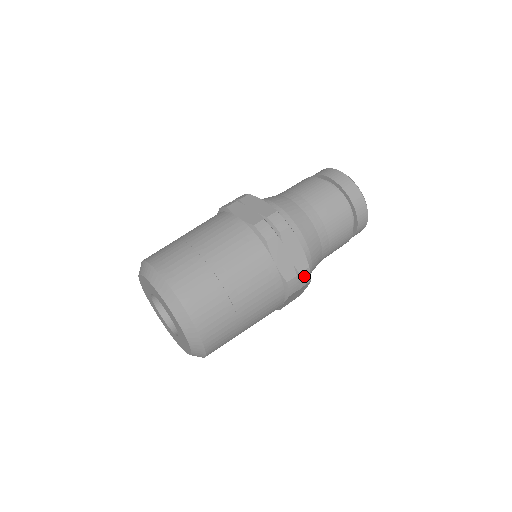
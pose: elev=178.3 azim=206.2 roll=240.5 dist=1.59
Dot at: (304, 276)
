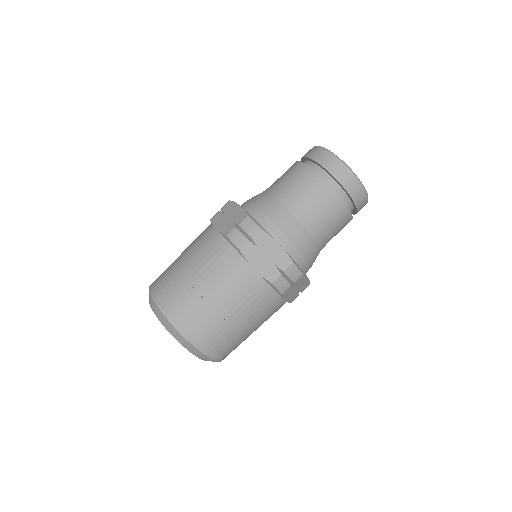
Dot at: (291, 272)
